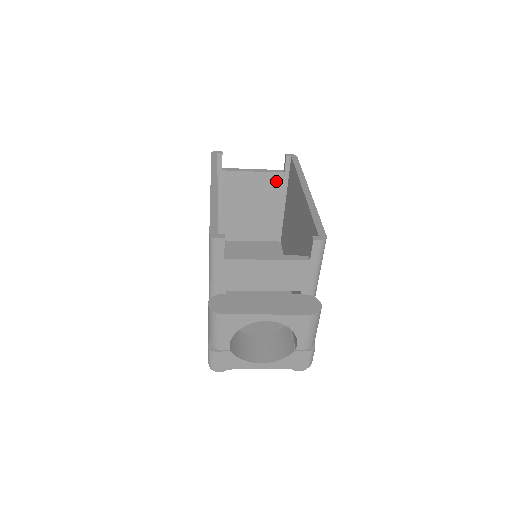
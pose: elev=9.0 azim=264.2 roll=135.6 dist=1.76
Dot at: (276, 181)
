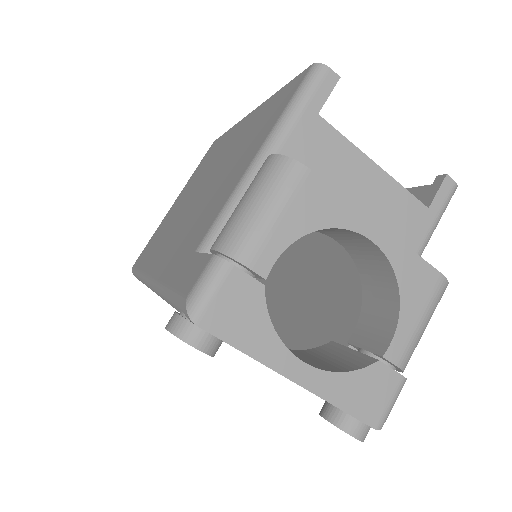
Dot at: occluded
